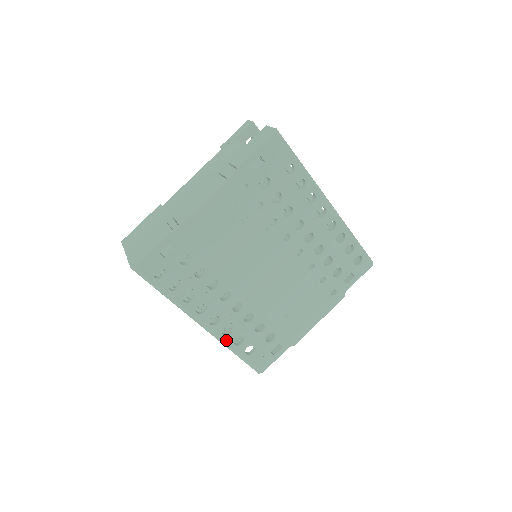
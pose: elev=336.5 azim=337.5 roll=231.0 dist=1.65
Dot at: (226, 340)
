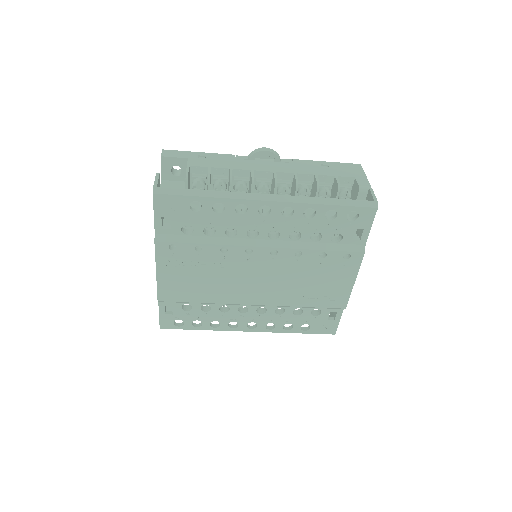
Dot at: (276, 331)
